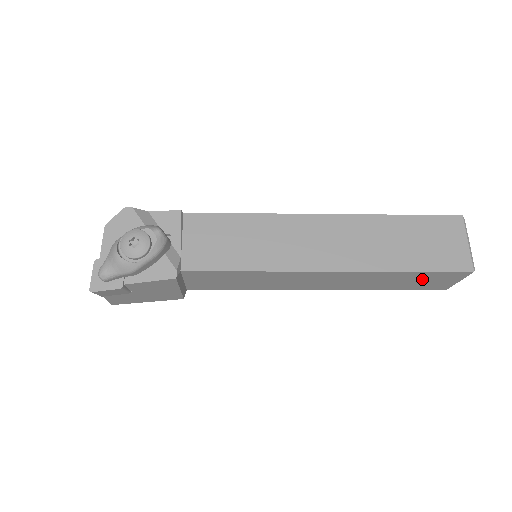
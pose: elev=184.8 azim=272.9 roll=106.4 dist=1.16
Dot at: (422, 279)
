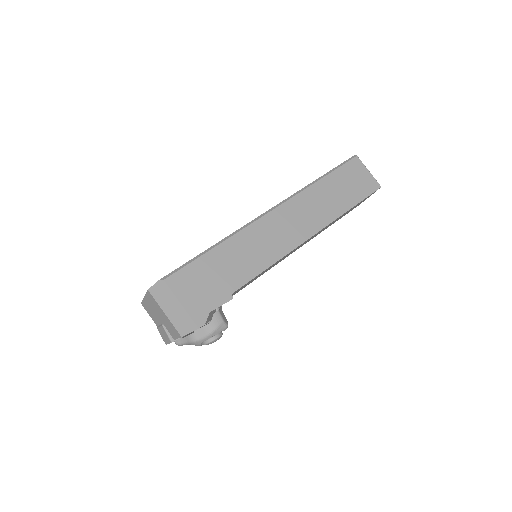
Dot at: occluded
